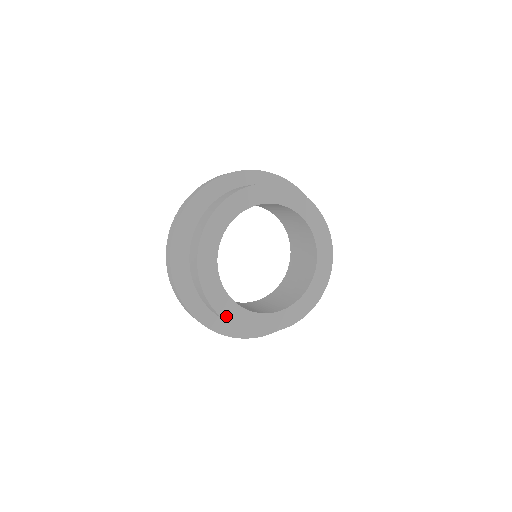
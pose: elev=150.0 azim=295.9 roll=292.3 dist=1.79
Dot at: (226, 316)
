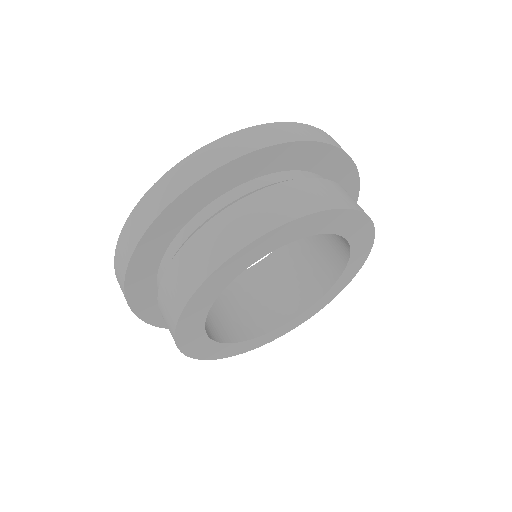
Dot at: (225, 355)
